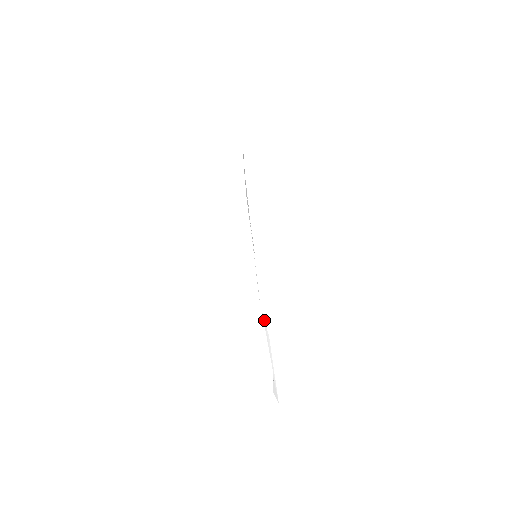
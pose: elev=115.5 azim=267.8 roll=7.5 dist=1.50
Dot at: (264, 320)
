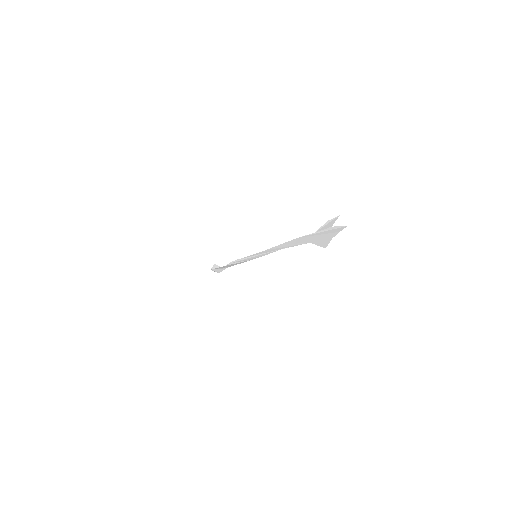
Dot at: occluded
